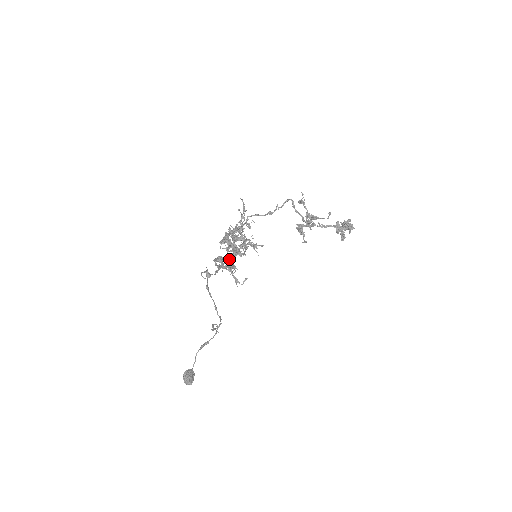
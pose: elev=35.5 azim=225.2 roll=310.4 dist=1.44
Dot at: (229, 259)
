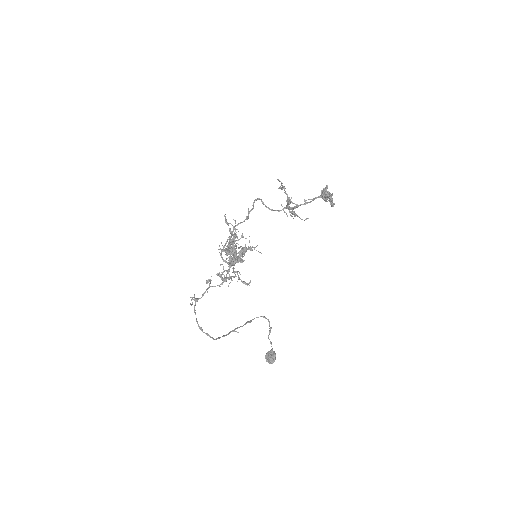
Dot at: occluded
